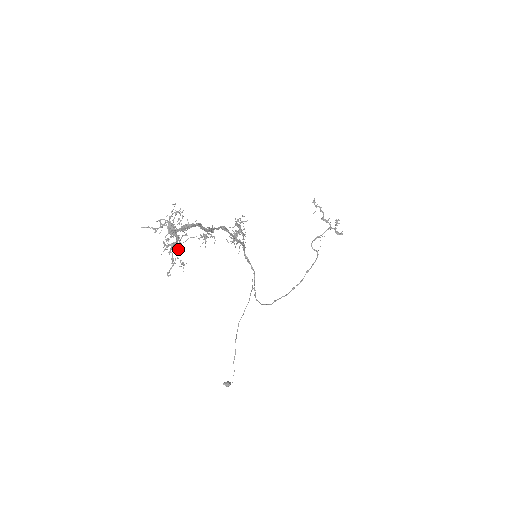
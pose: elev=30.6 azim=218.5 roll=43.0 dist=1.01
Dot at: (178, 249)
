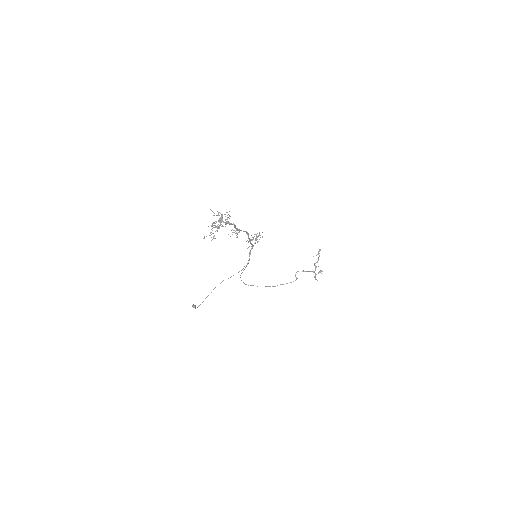
Dot at: (217, 230)
